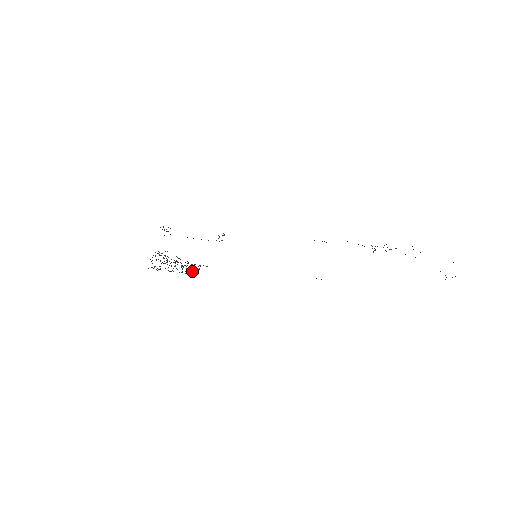
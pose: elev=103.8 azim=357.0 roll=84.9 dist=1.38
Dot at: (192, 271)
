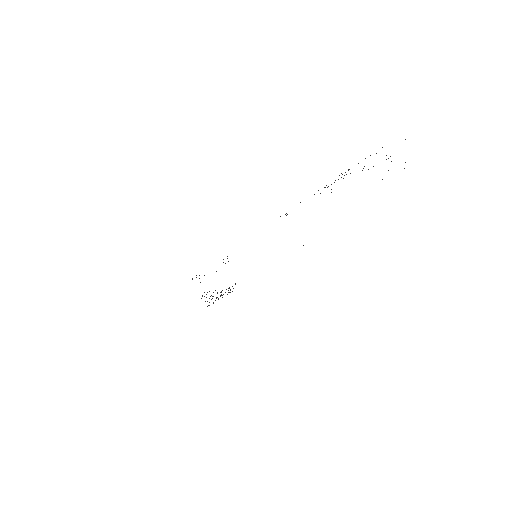
Dot at: occluded
